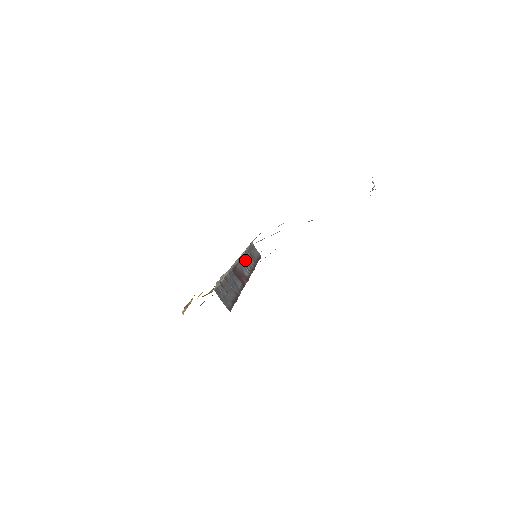
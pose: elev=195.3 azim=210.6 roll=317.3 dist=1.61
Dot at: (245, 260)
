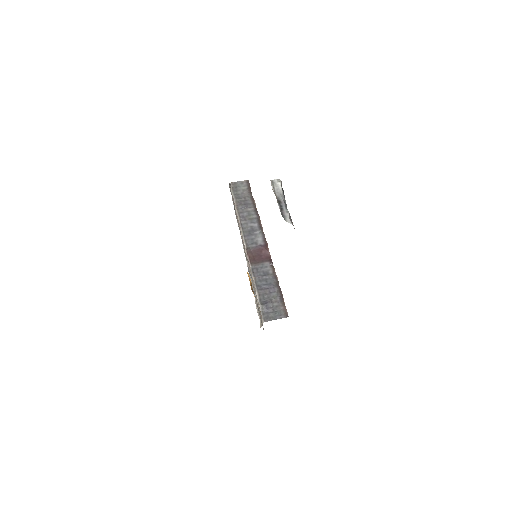
Dot at: (246, 223)
